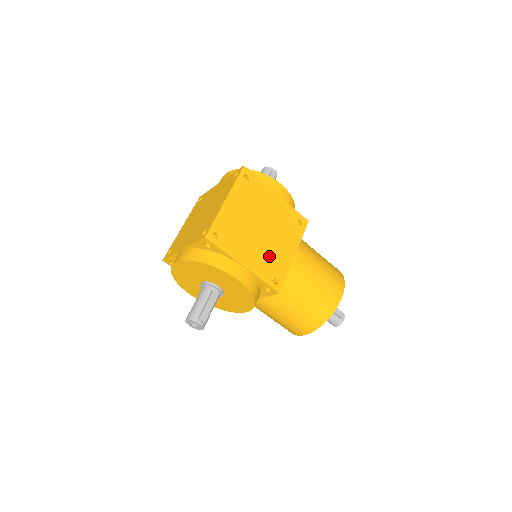
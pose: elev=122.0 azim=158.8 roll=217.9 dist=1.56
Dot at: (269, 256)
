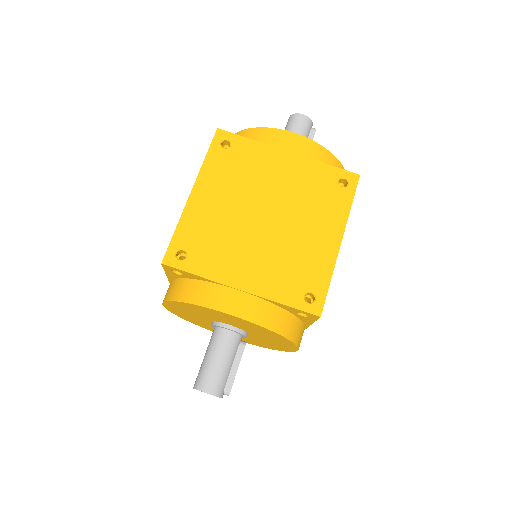
Dot at: occluded
